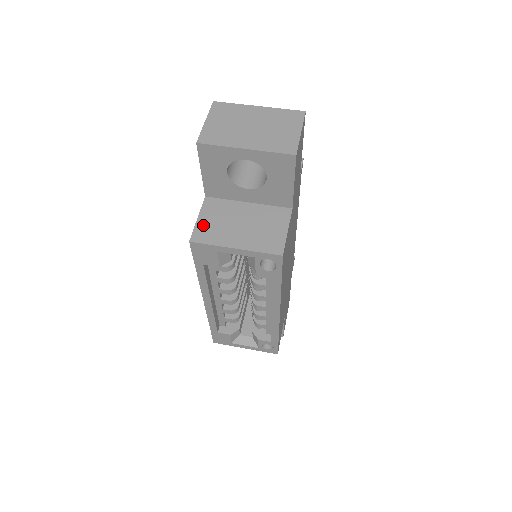
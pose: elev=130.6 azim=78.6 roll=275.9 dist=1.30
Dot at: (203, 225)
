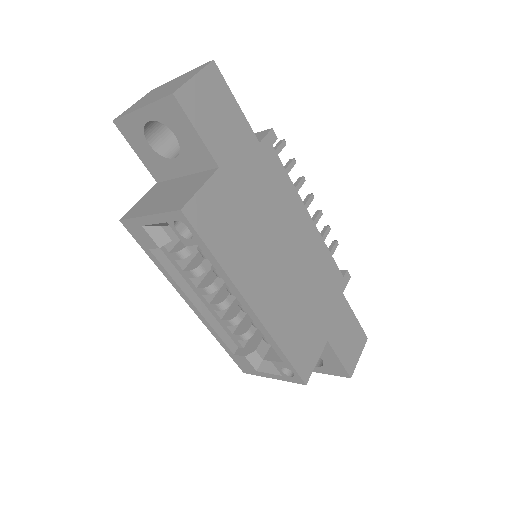
Dot at: (138, 205)
